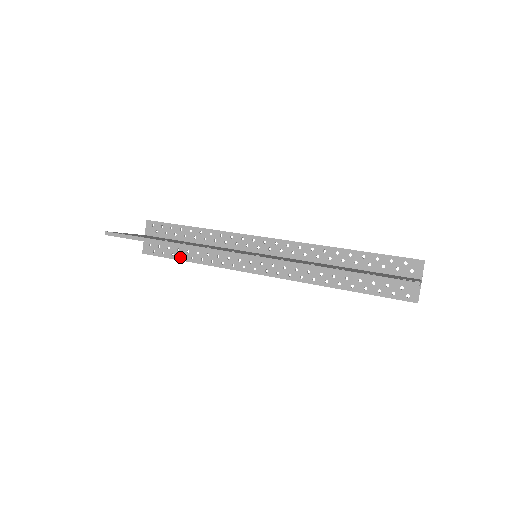
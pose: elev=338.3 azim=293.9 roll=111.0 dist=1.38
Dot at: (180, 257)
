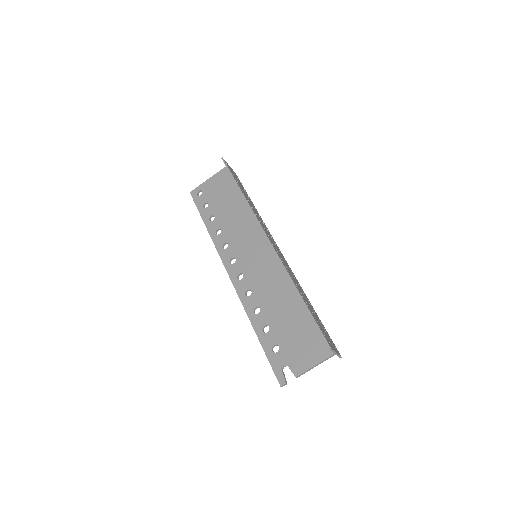
Dot at: occluded
